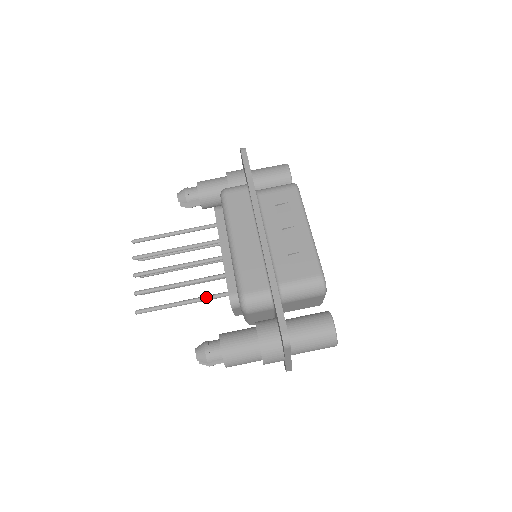
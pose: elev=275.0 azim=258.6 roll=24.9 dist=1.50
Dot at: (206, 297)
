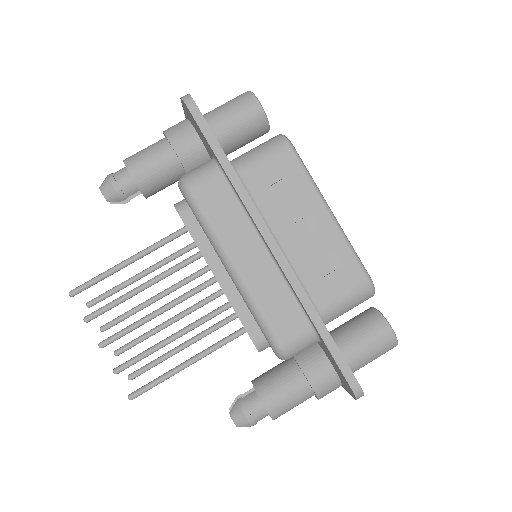
Dot at: (217, 346)
